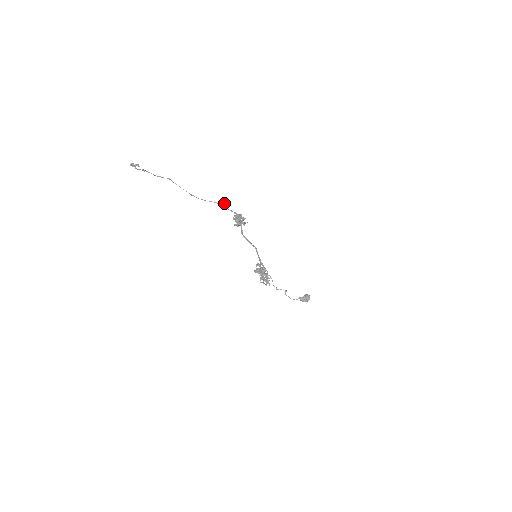
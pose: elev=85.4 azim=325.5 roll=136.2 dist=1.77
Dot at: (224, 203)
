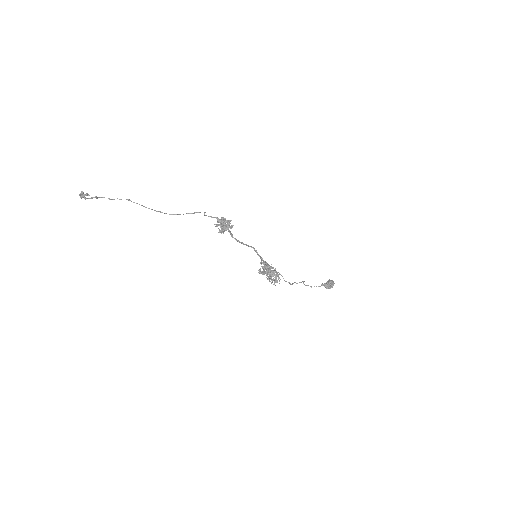
Dot at: occluded
